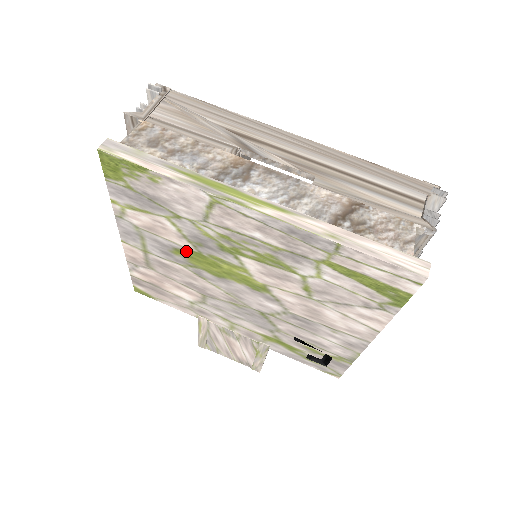
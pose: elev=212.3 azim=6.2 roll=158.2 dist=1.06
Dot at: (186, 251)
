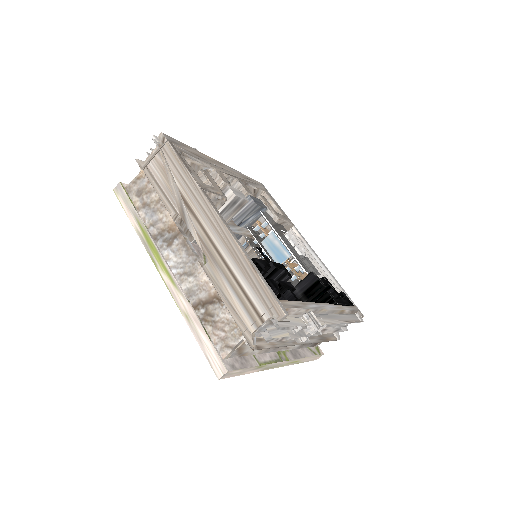
Dot at: occluded
